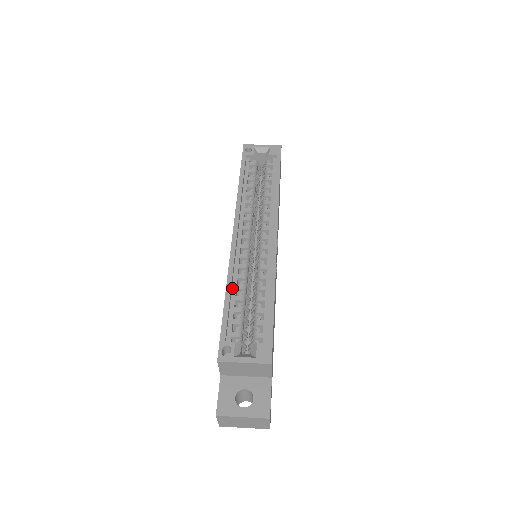
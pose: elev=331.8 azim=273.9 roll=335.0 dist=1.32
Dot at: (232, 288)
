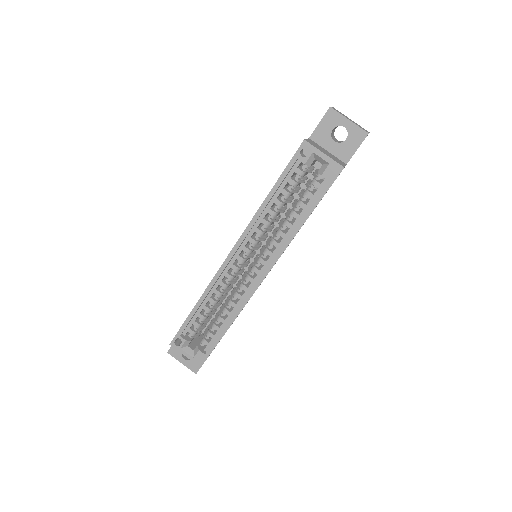
Dot at: (206, 298)
